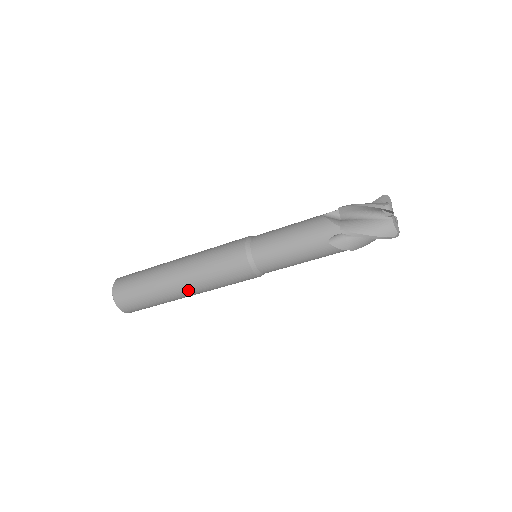
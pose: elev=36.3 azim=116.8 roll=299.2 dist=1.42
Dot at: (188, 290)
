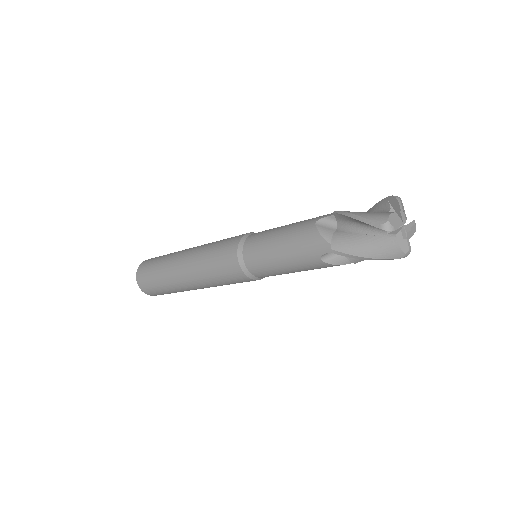
Dot at: (197, 287)
